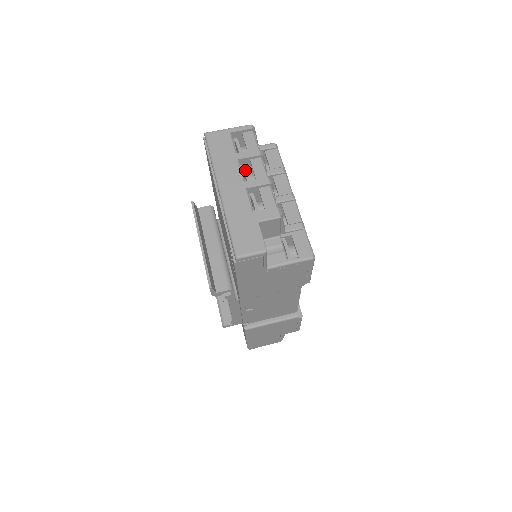
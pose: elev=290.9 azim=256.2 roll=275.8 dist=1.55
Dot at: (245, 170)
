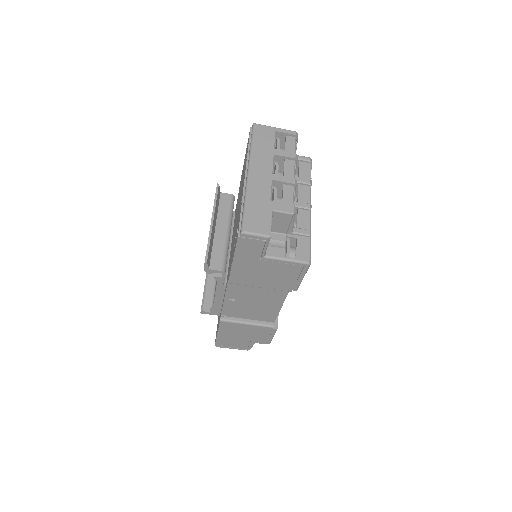
Dot at: (277, 166)
